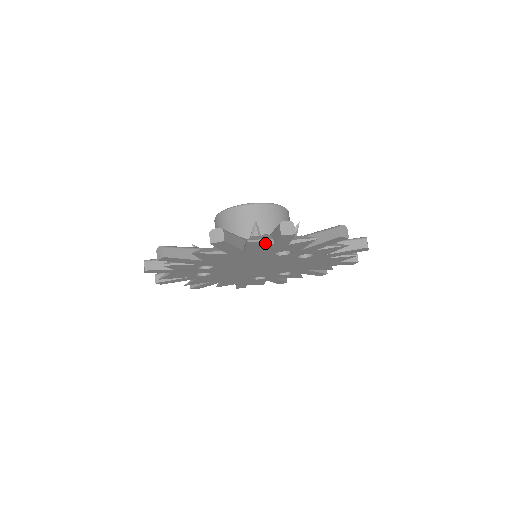
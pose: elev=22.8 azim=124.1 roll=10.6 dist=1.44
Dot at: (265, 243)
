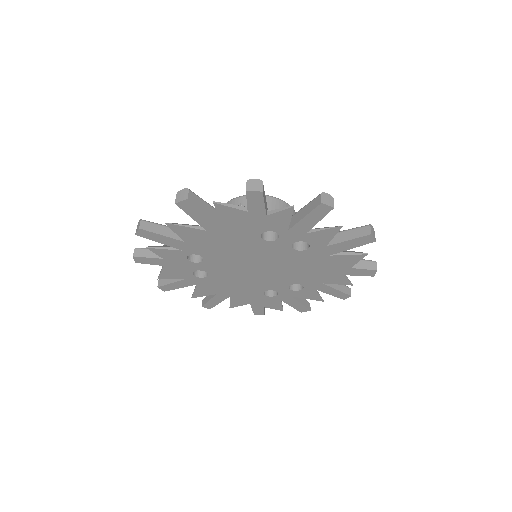
Dot at: (237, 209)
